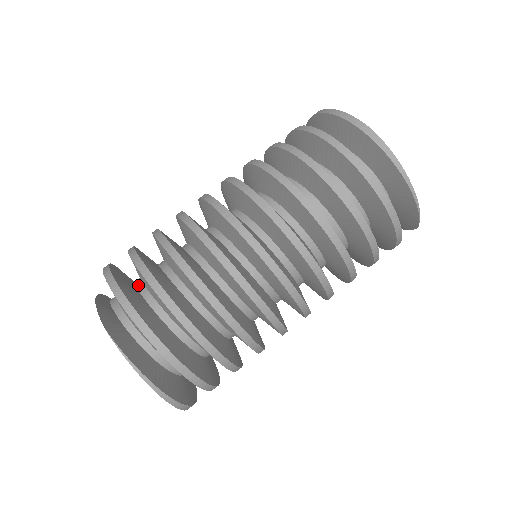
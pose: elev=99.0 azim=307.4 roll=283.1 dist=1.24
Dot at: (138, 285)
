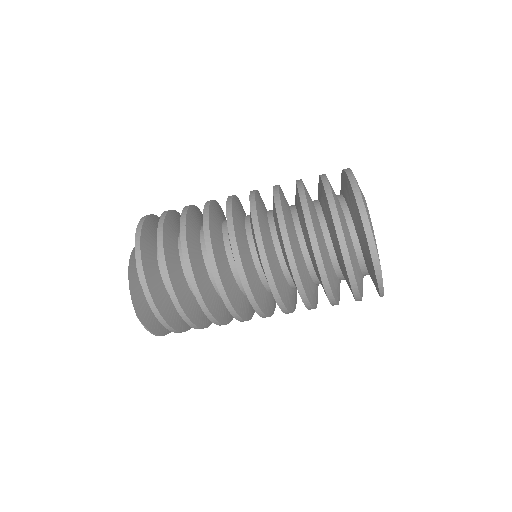
Dot at: occluded
